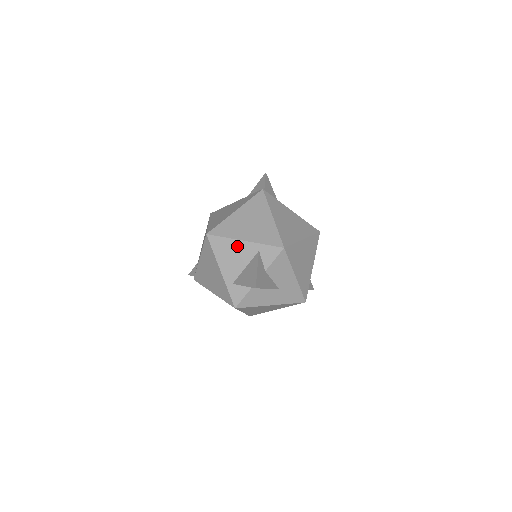
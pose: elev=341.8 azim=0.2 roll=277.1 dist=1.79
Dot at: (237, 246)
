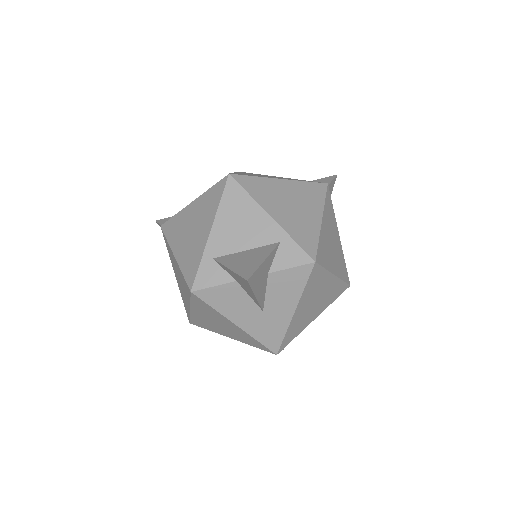
Dot at: (256, 216)
